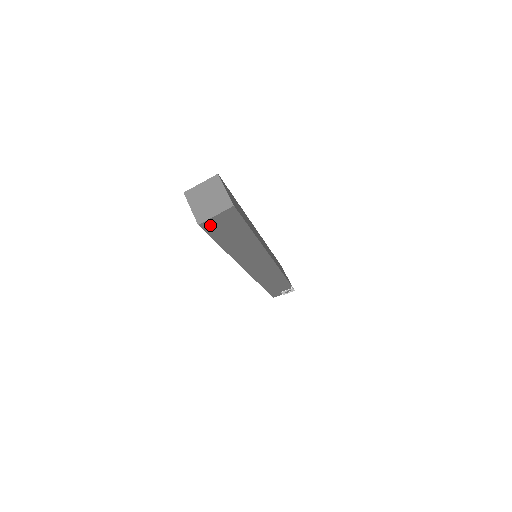
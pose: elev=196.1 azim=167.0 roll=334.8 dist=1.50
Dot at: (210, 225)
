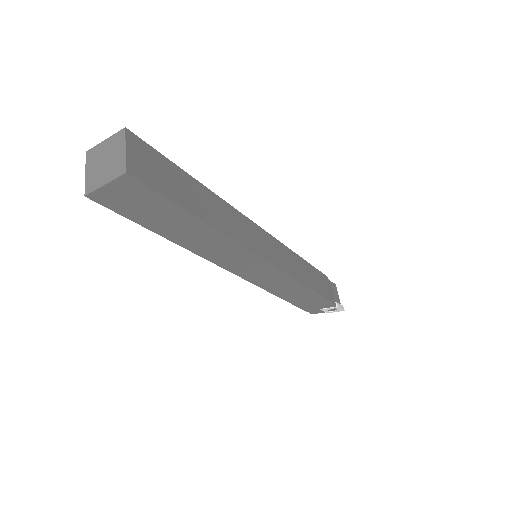
Dot at: (108, 199)
